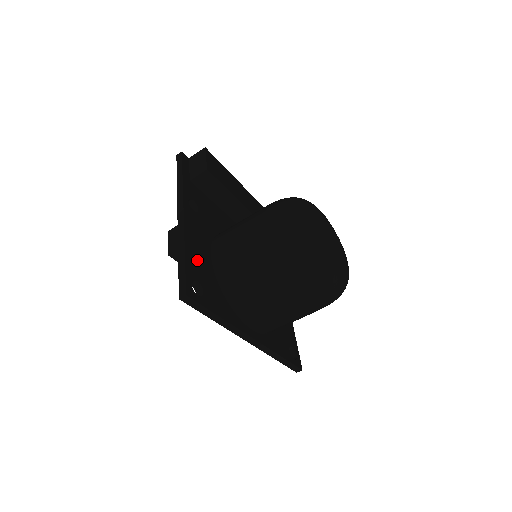
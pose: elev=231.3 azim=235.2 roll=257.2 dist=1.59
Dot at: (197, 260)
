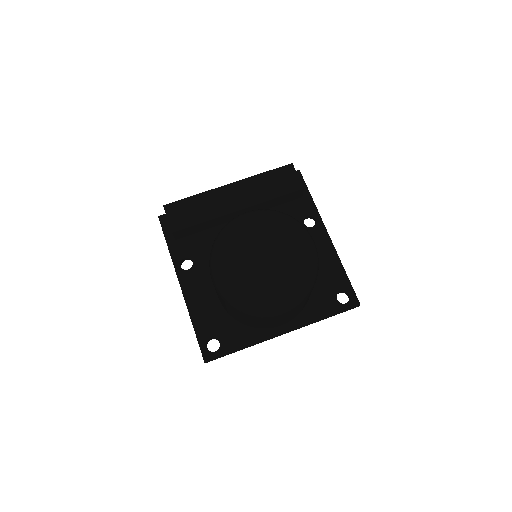
Dot at: (206, 318)
